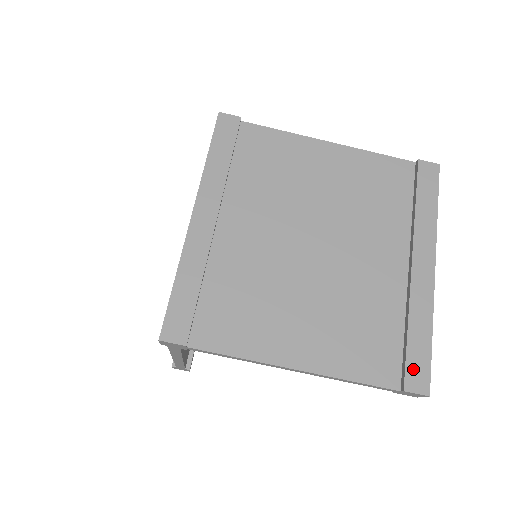
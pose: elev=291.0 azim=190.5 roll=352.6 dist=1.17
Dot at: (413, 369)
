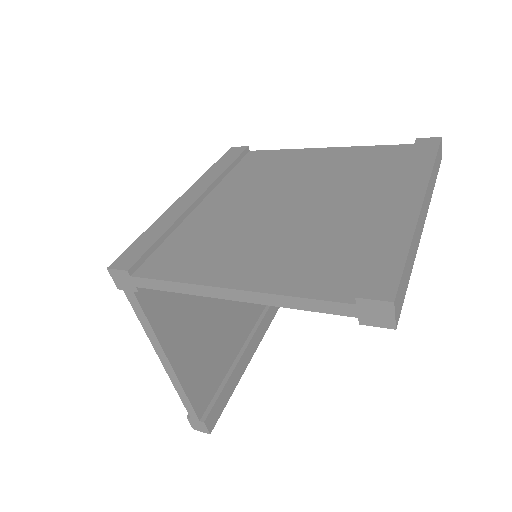
Dot at: (374, 278)
